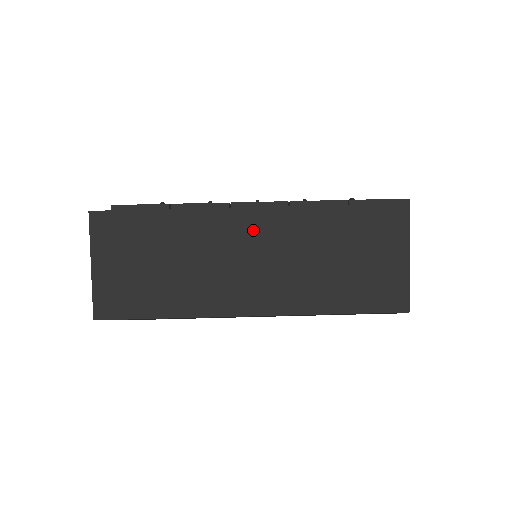
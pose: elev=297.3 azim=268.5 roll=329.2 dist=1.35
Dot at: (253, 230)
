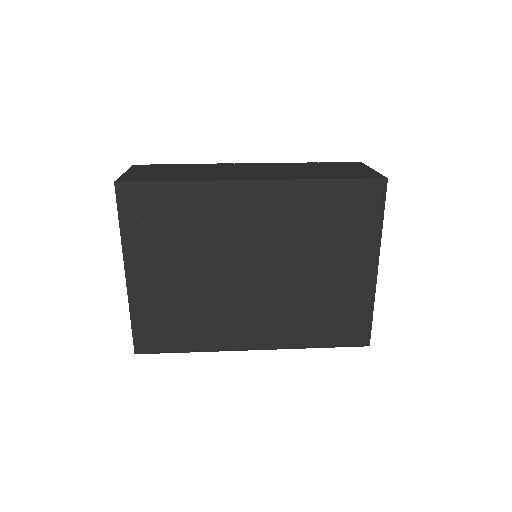
Dot at: (252, 167)
